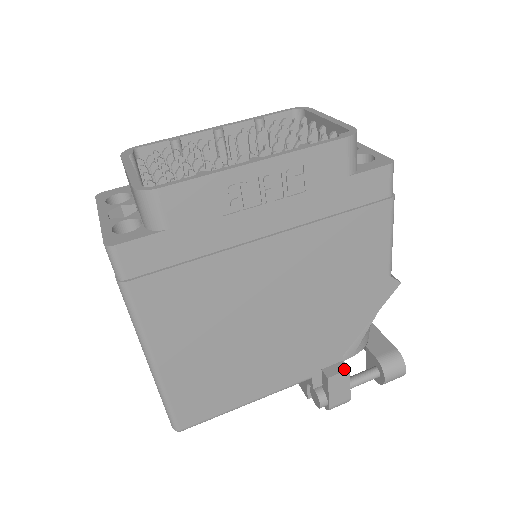
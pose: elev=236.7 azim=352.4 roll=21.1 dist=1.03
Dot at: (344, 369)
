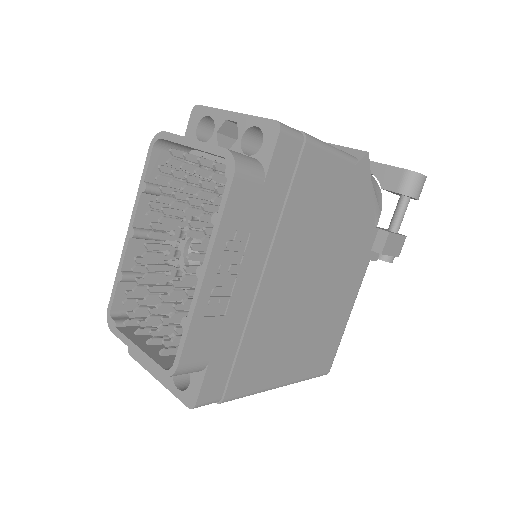
Dot at: (386, 236)
